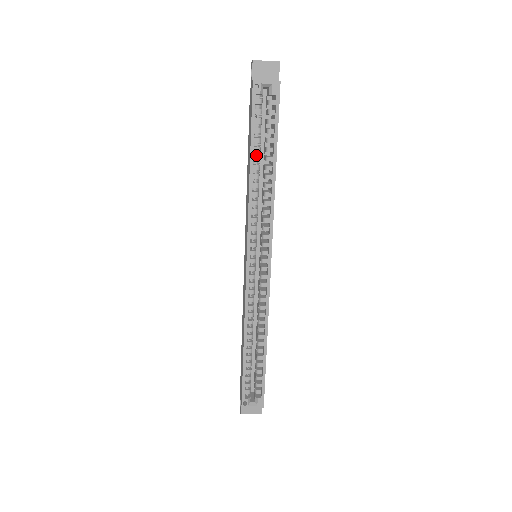
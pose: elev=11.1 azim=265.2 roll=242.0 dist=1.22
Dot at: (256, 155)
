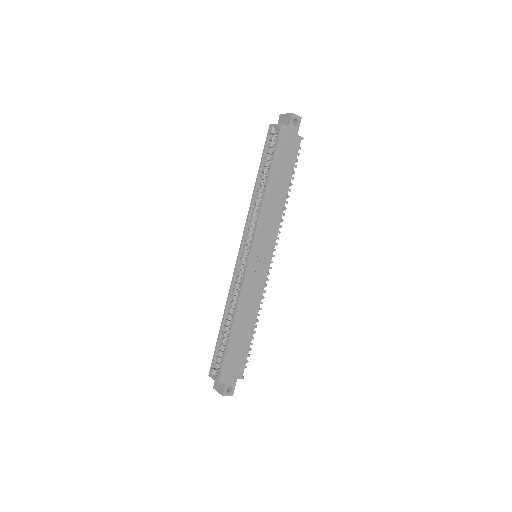
Dot at: (263, 175)
